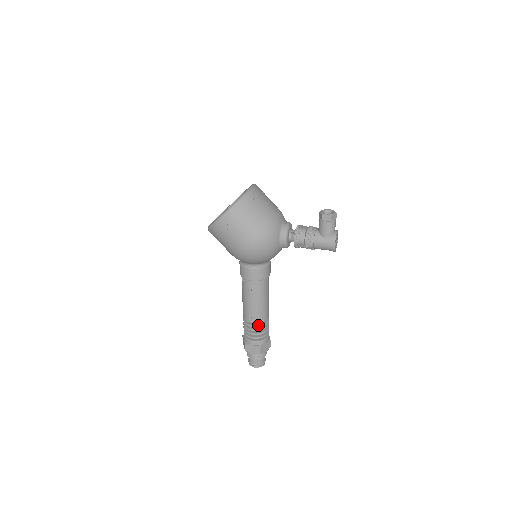
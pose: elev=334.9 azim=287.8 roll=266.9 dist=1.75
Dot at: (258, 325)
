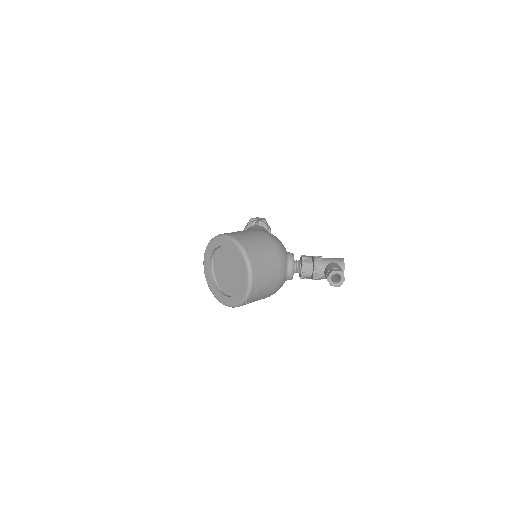
Dot at: occluded
